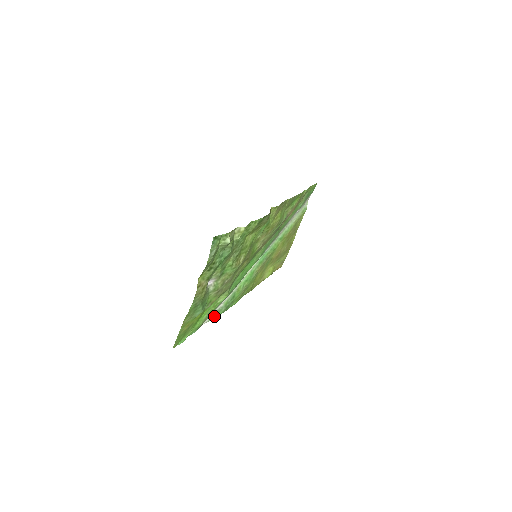
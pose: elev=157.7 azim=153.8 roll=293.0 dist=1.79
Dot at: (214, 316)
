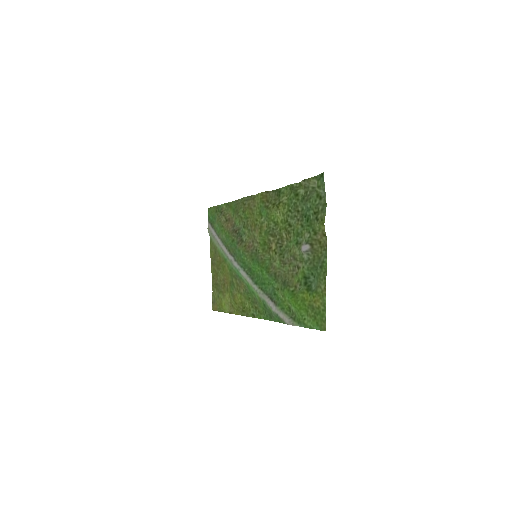
Dot at: (280, 320)
